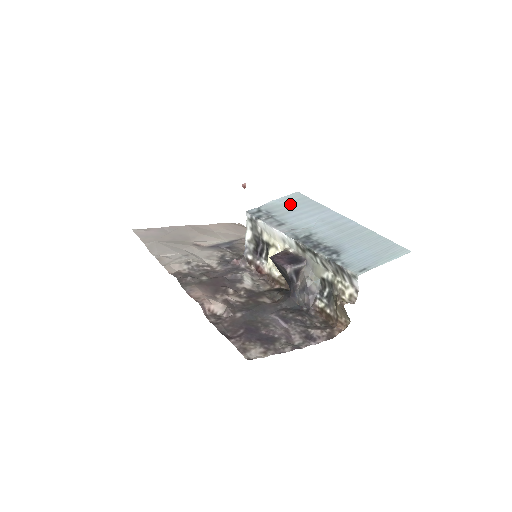
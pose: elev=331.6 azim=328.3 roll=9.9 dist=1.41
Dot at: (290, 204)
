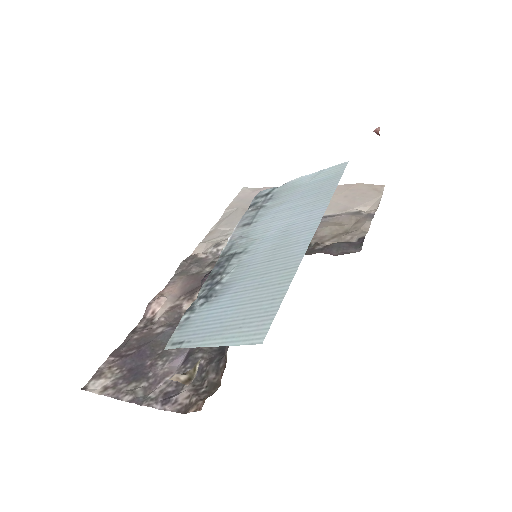
Dot at: (306, 187)
